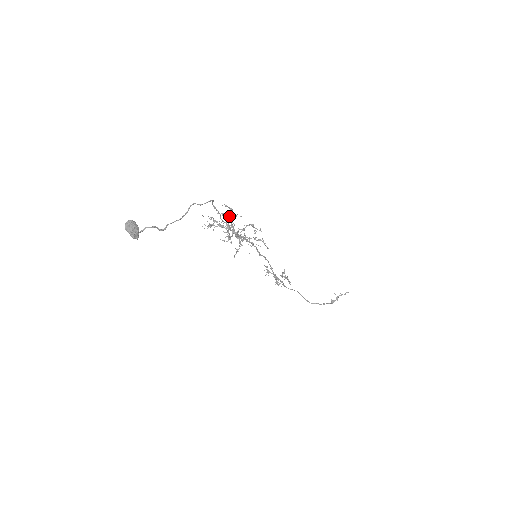
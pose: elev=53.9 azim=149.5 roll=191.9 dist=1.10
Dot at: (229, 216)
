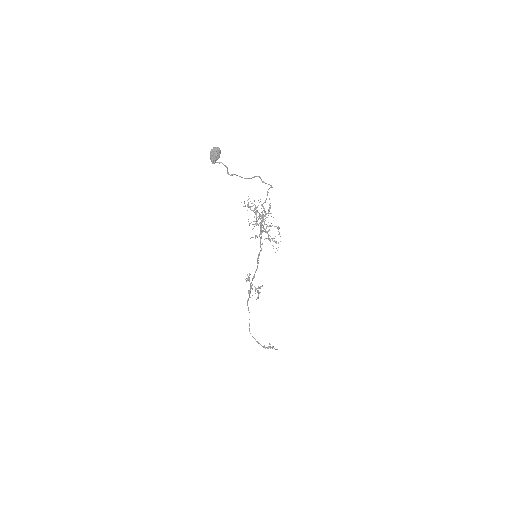
Dot at: occluded
